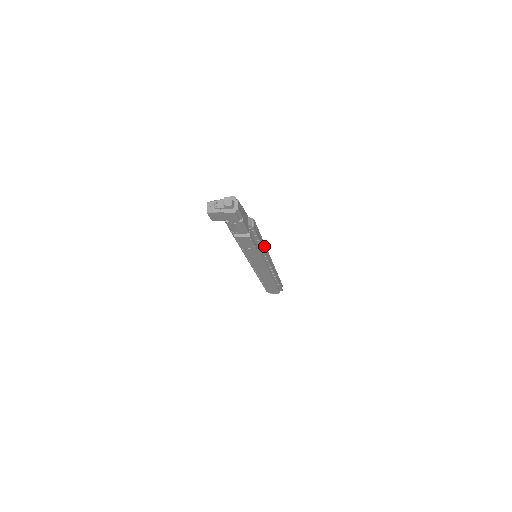
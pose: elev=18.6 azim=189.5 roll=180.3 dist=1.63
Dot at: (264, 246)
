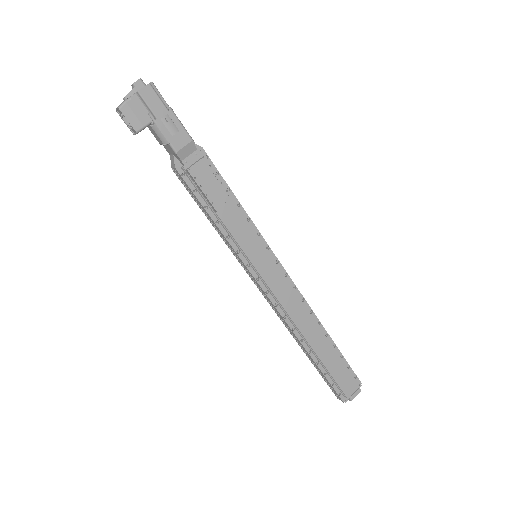
Dot at: (252, 226)
